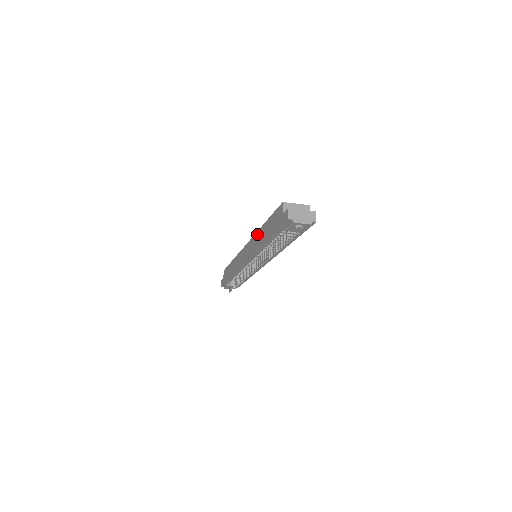
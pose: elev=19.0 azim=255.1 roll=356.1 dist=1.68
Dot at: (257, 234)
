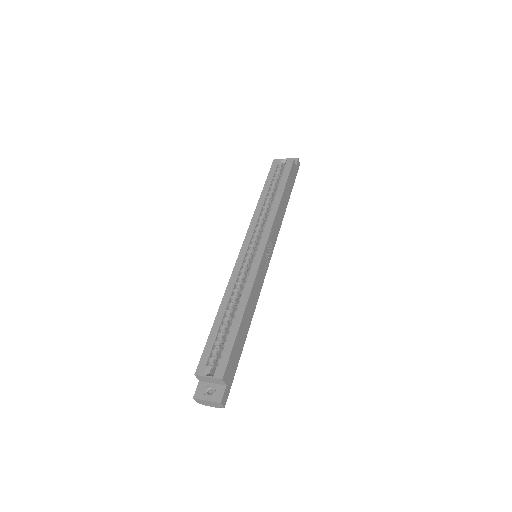
Dot at: (226, 292)
